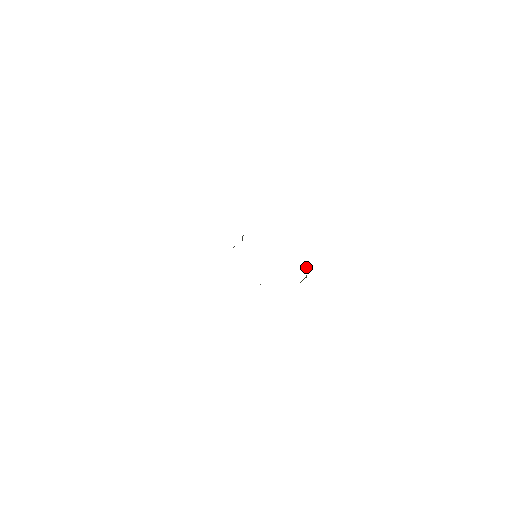
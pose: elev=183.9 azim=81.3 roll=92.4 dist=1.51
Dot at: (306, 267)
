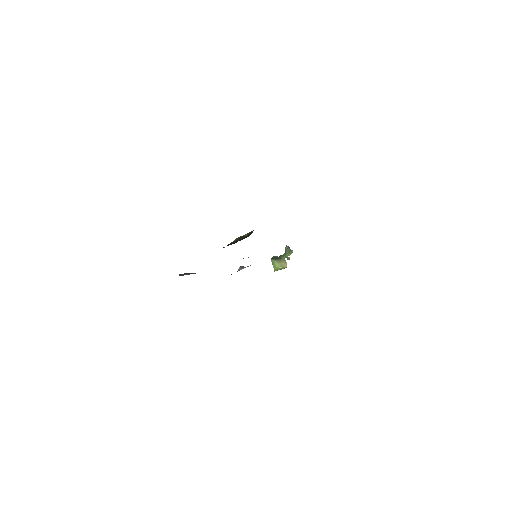
Dot at: (290, 252)
